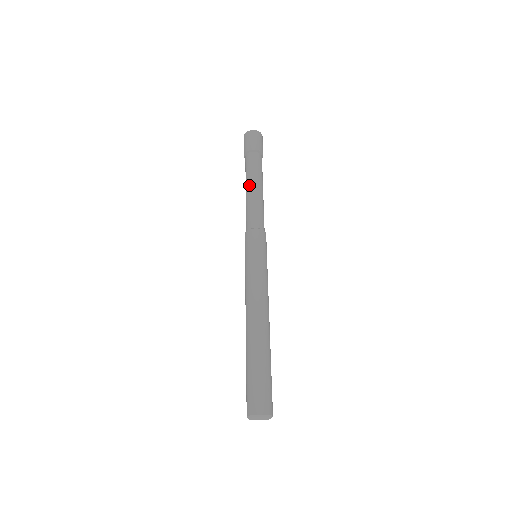
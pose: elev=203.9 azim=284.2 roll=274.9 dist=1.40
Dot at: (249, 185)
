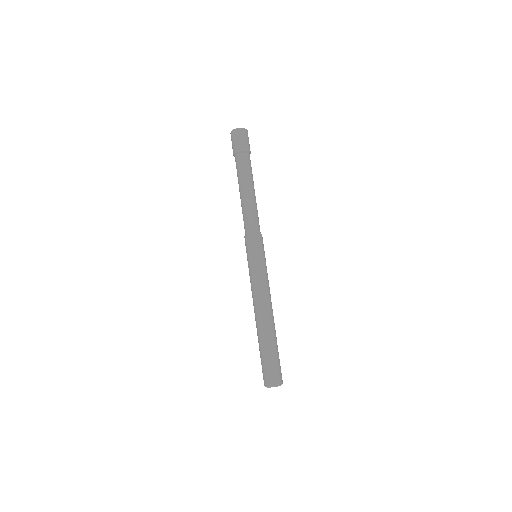
Dot at: (242, 190)
